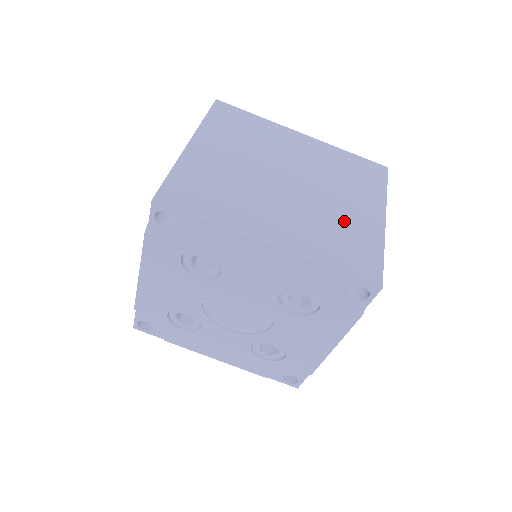
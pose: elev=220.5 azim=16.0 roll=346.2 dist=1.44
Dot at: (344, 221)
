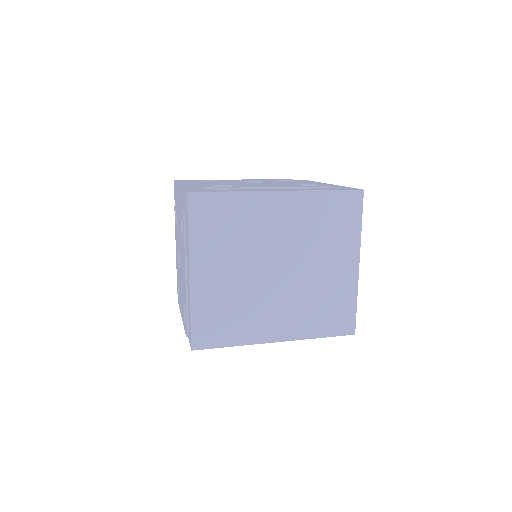
Dot at: (326, 288)
